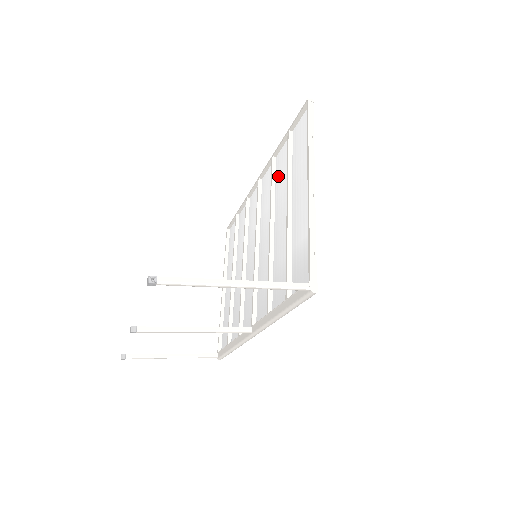
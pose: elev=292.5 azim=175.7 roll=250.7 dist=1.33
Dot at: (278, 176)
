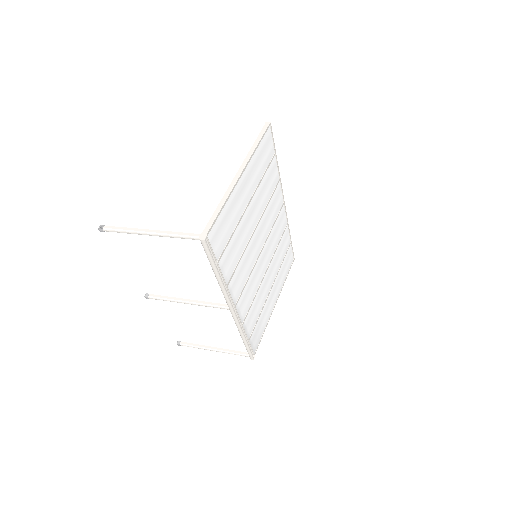
Dot at: (270, 190)
